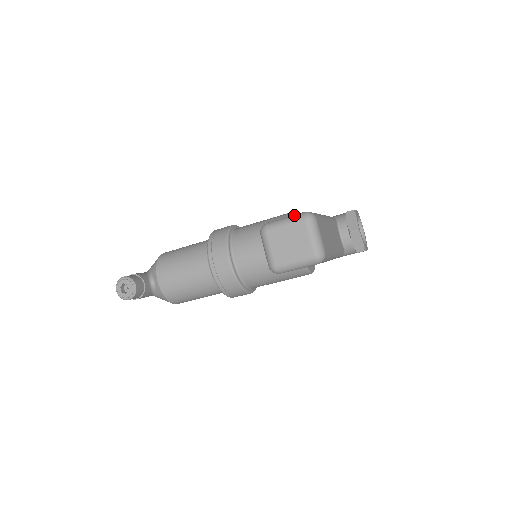
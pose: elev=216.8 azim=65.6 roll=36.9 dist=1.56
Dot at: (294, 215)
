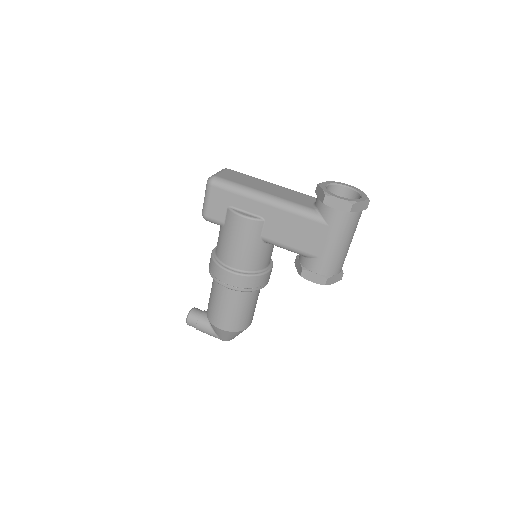
Dot at: occluded
